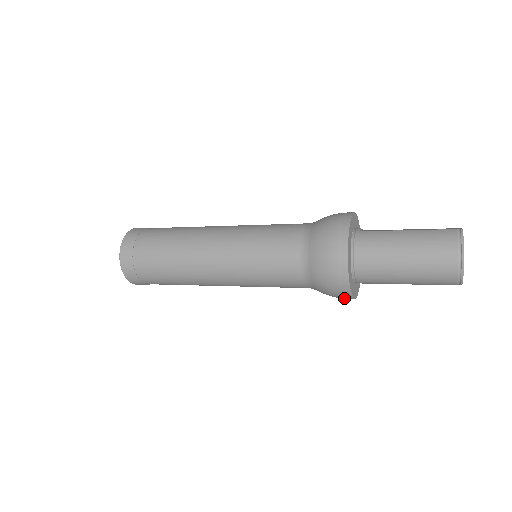
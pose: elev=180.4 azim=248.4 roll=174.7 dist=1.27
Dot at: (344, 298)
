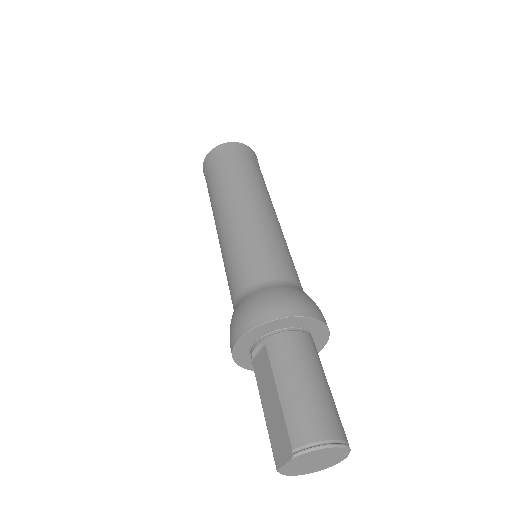
Dot at: occluded
